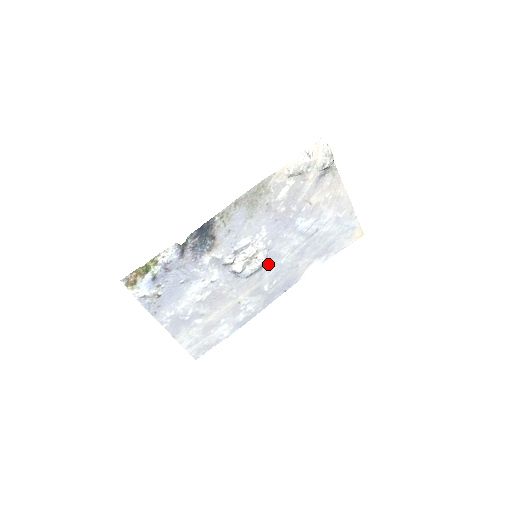
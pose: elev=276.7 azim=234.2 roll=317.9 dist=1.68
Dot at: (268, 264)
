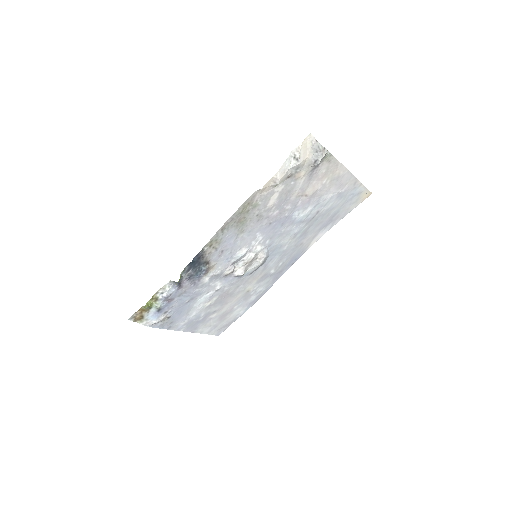
Dot at: (270, 256)
